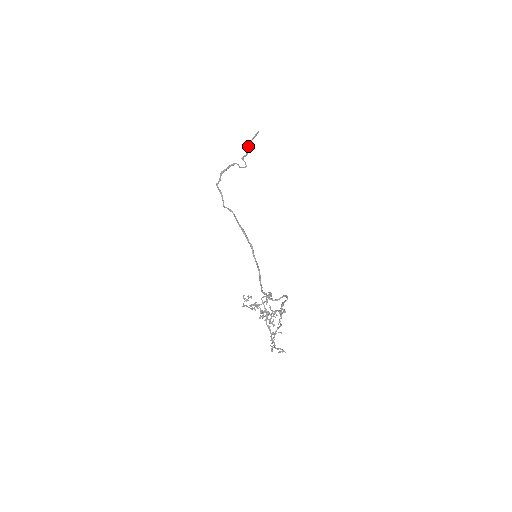
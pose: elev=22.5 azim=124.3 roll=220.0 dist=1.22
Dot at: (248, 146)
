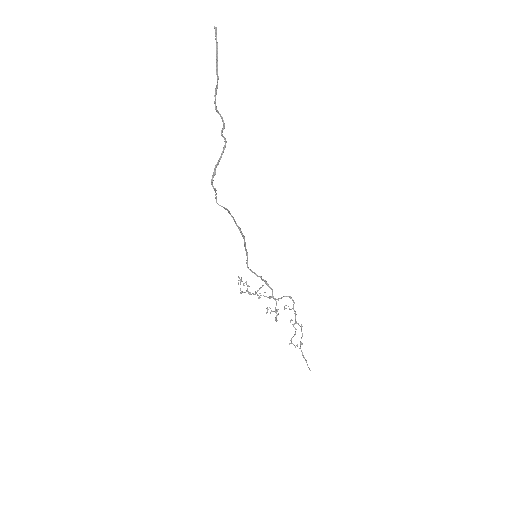
Dot at: (217, 79)
